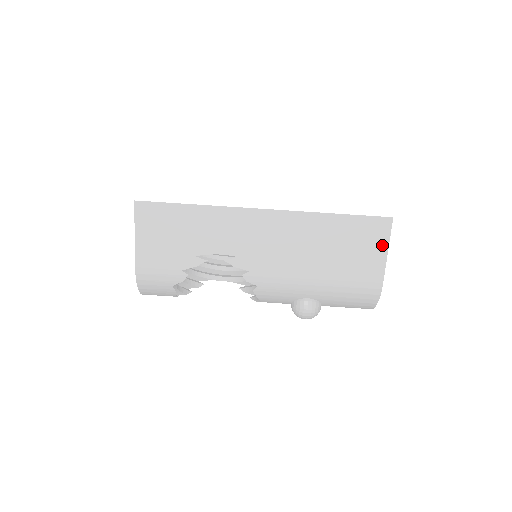
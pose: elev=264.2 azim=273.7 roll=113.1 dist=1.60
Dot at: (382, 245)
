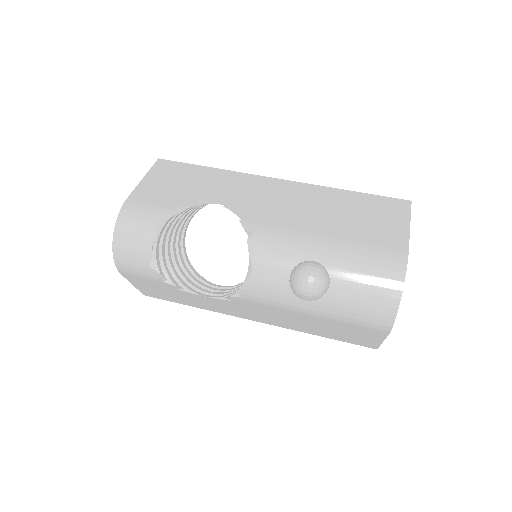
Dot at: (402, 219)
